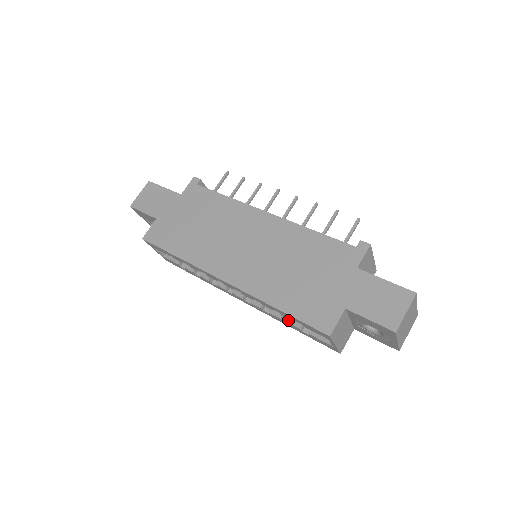
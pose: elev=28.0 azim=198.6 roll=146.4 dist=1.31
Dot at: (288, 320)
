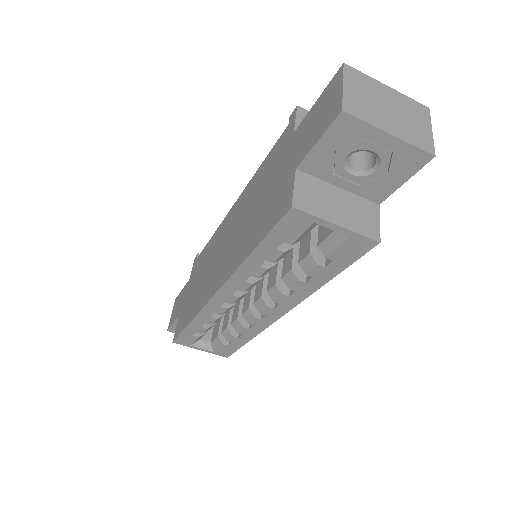
Dot at: (310, 275)
